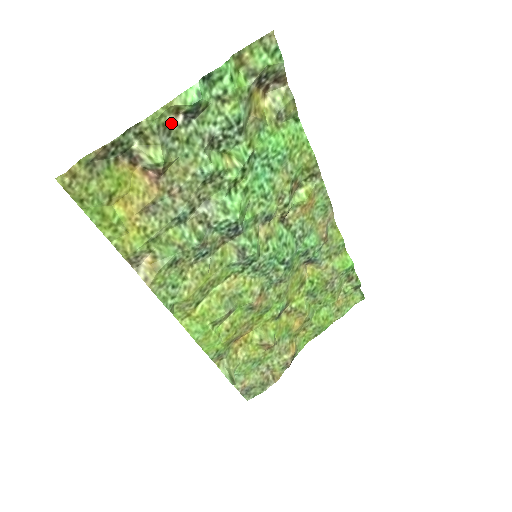
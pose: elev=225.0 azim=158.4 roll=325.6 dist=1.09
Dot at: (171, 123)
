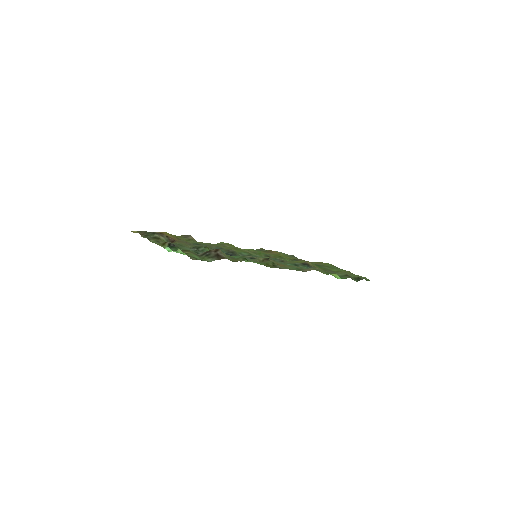
Dot at: occluded
